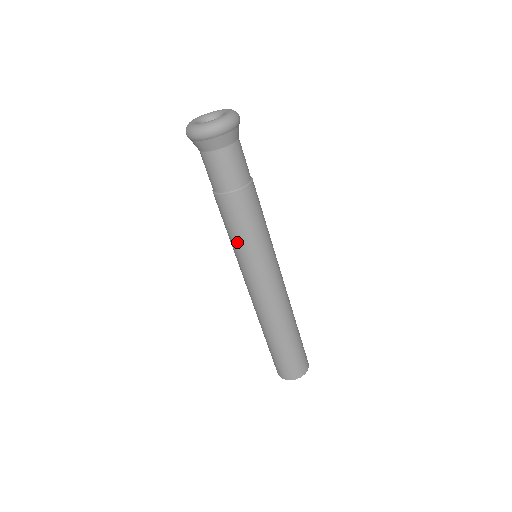
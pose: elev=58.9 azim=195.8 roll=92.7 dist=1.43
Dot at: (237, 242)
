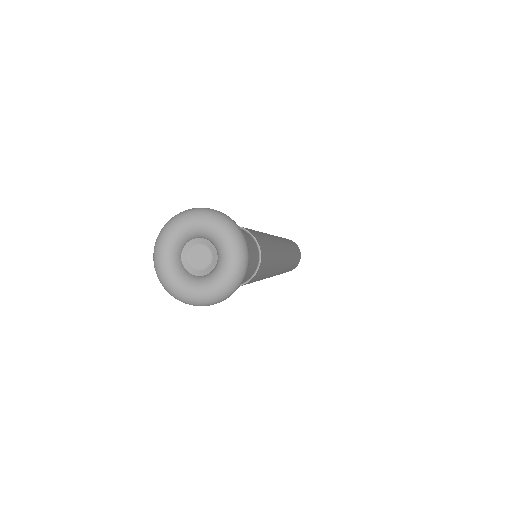
Dot at: occluded
